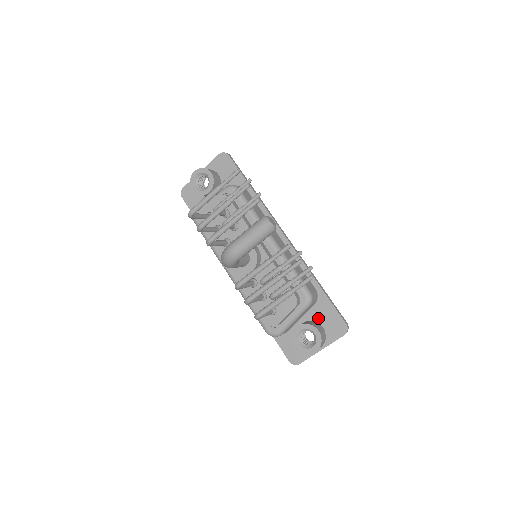
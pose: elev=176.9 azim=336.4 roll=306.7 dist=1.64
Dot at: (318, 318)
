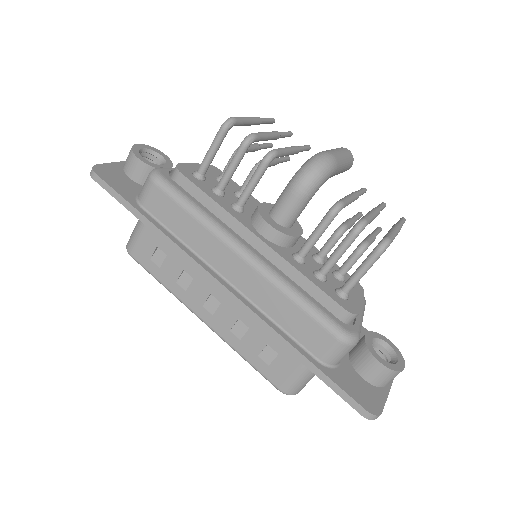
Dot at: occluded
